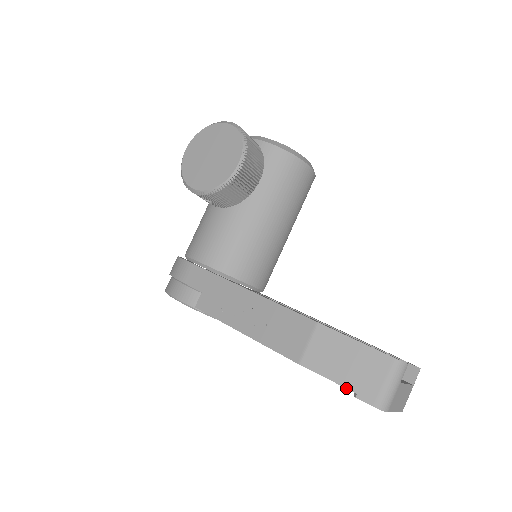
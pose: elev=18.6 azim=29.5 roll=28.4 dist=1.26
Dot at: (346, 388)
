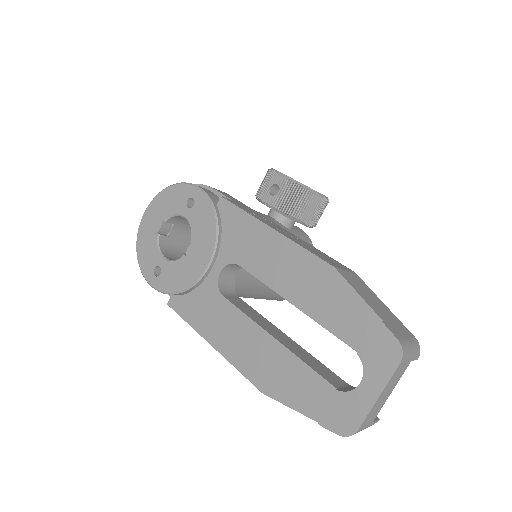
Dot at: (374, 310)
